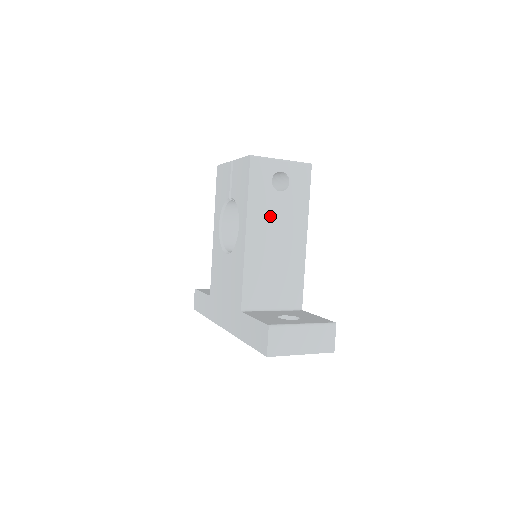
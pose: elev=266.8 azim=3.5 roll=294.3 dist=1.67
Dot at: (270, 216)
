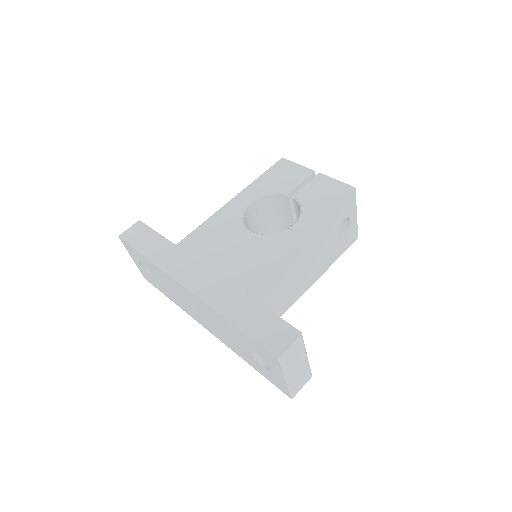
Dot at: (321, 243)
